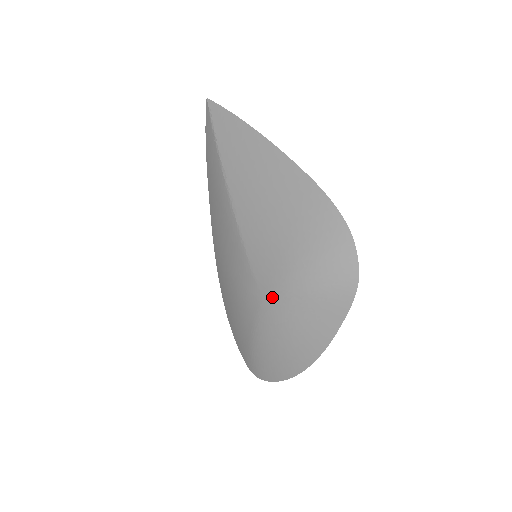
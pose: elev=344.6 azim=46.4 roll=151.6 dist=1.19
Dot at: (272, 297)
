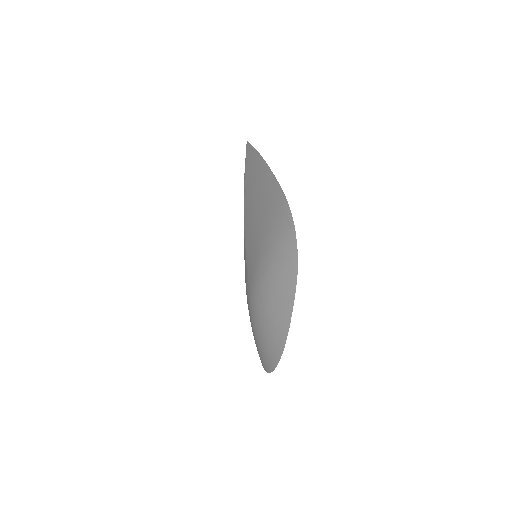
Dot at: (253, 285)
